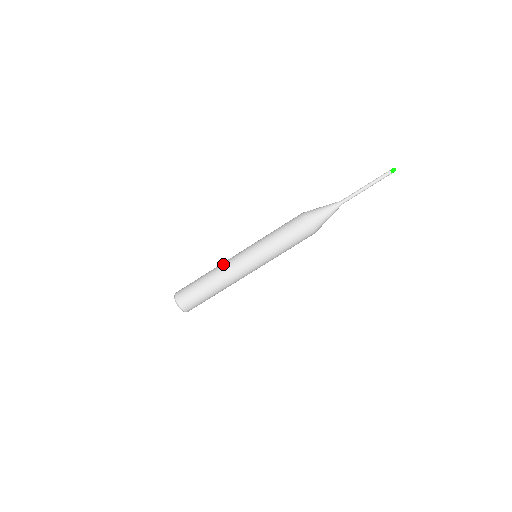
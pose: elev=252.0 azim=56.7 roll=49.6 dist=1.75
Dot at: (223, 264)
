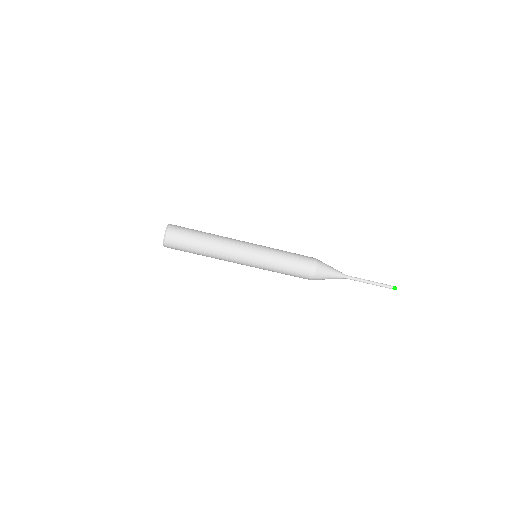
Dot at: (229, 239)
